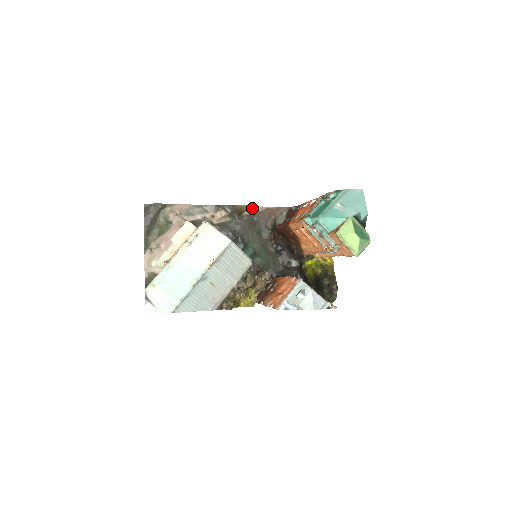
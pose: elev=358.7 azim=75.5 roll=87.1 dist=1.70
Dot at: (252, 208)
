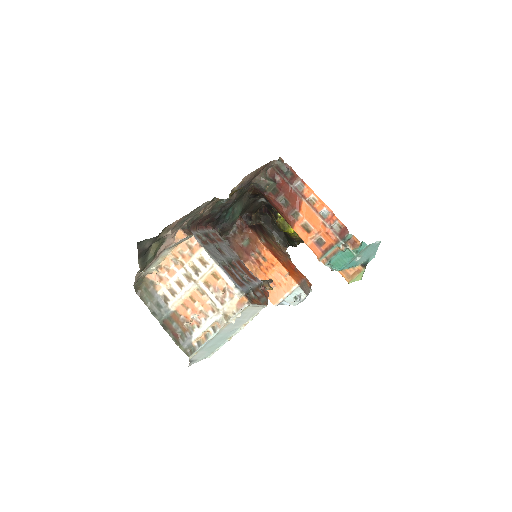
Dot at: (243, 178)
